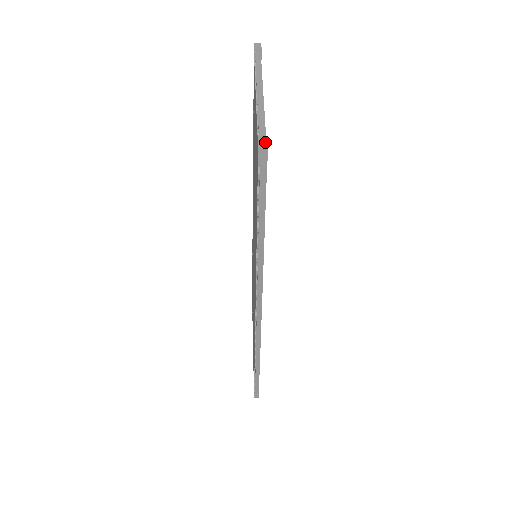
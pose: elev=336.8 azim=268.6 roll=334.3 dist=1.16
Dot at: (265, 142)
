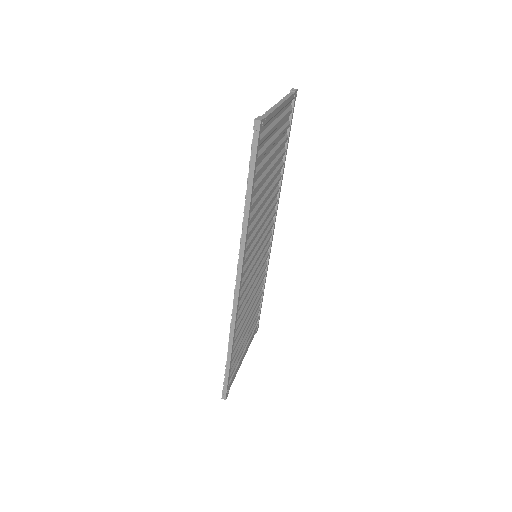
Dot at: (261, 118)
